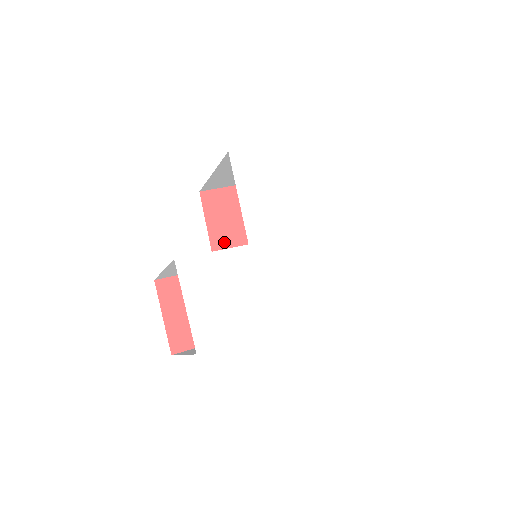
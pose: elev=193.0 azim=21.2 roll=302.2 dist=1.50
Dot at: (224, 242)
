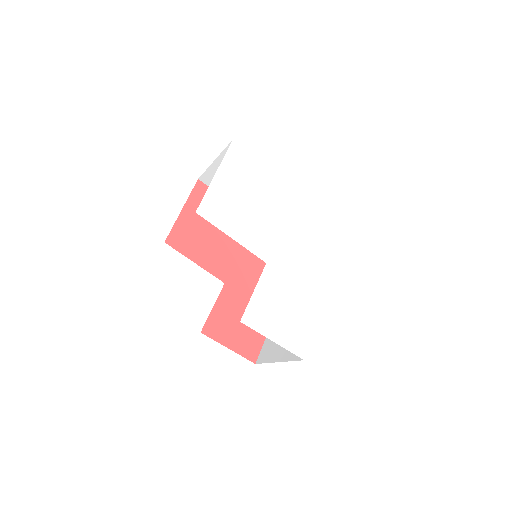
Dot at: (213, 260)
